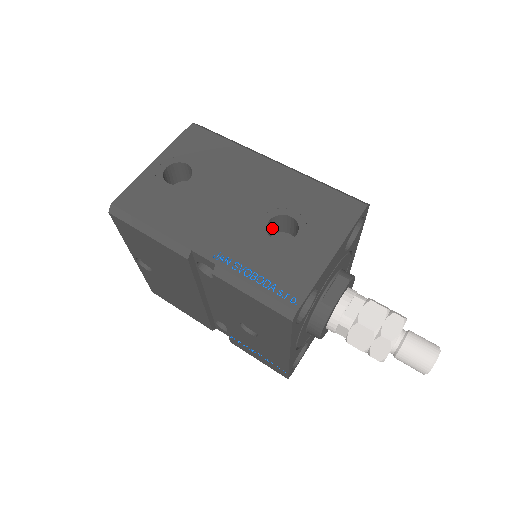
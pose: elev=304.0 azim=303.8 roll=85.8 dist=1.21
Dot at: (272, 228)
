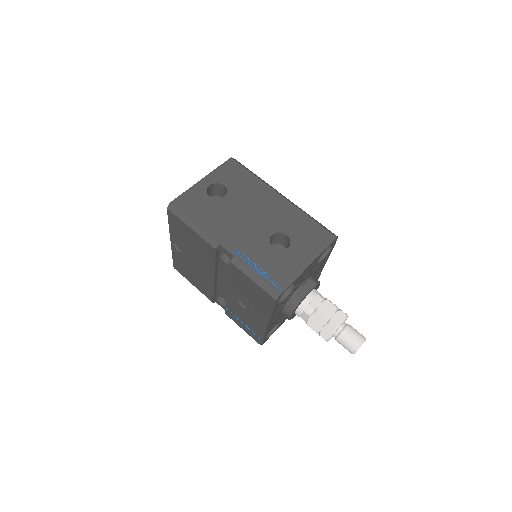
Dot at: (273, 240)
